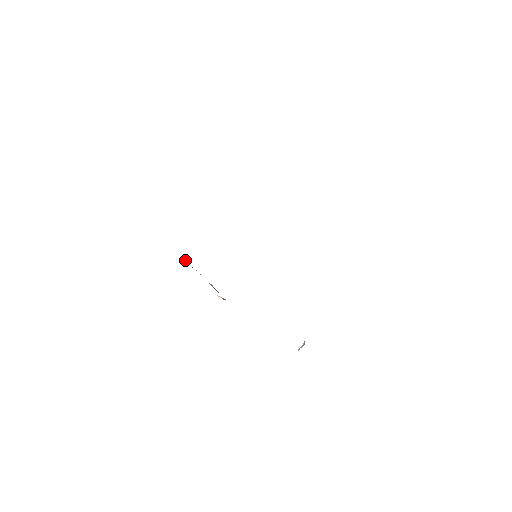
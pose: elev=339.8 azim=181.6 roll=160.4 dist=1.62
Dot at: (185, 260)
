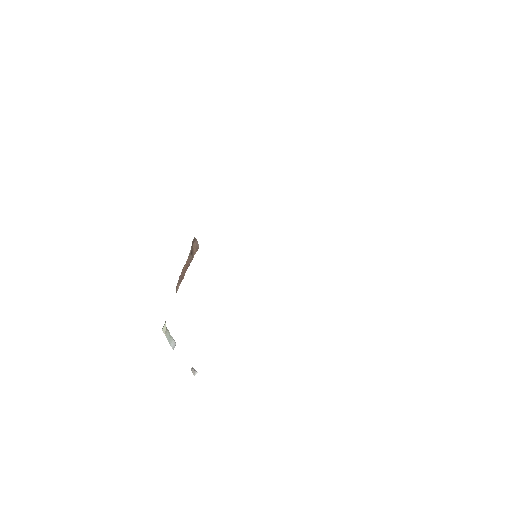
Dot at: occluded
